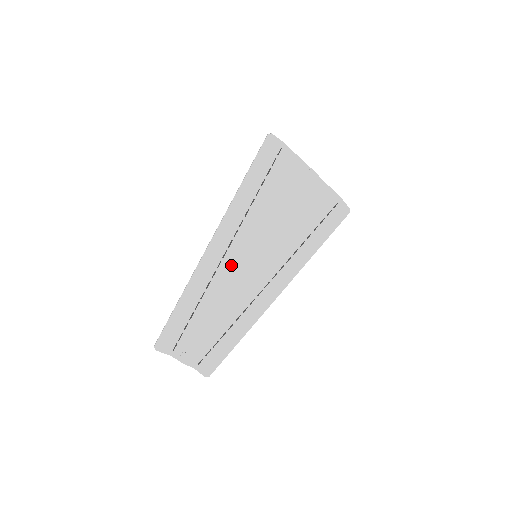
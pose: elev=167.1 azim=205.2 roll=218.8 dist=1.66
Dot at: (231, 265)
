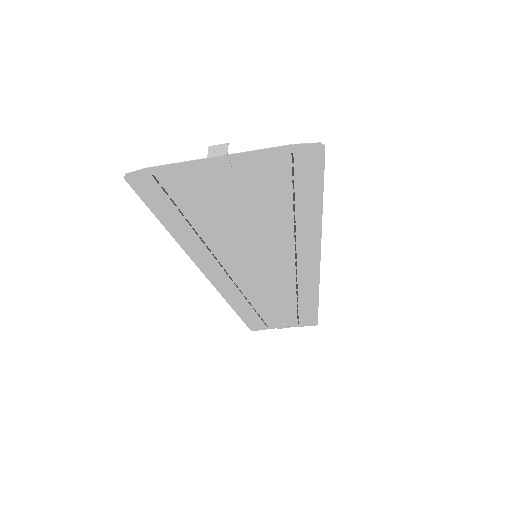
Dot at: (242, 273)
